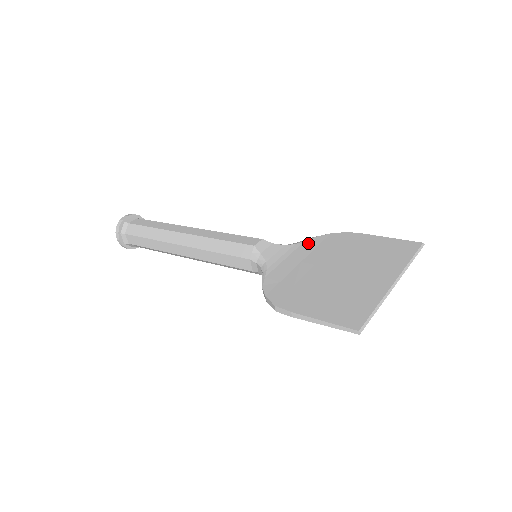
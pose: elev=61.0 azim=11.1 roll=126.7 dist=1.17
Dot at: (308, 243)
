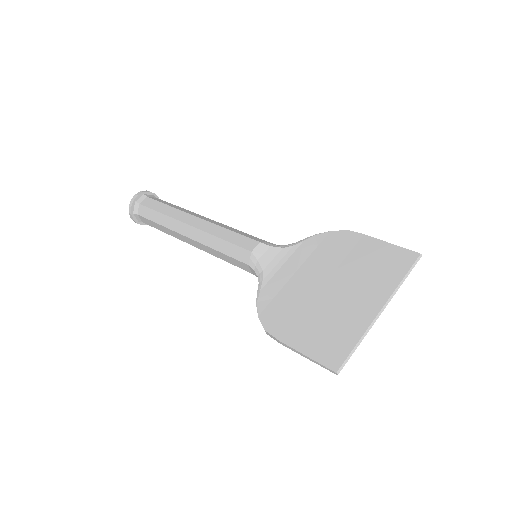
Dot at: (306, 245)
